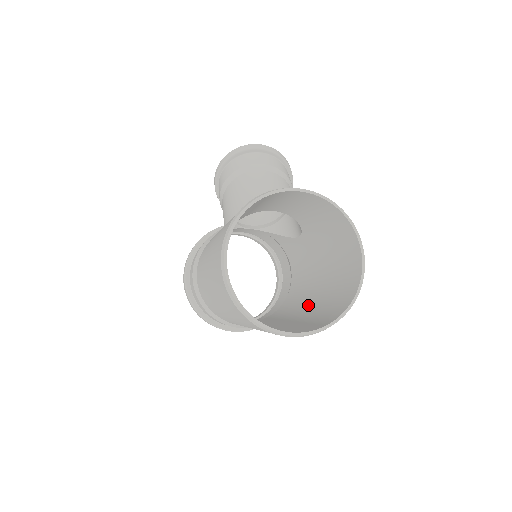
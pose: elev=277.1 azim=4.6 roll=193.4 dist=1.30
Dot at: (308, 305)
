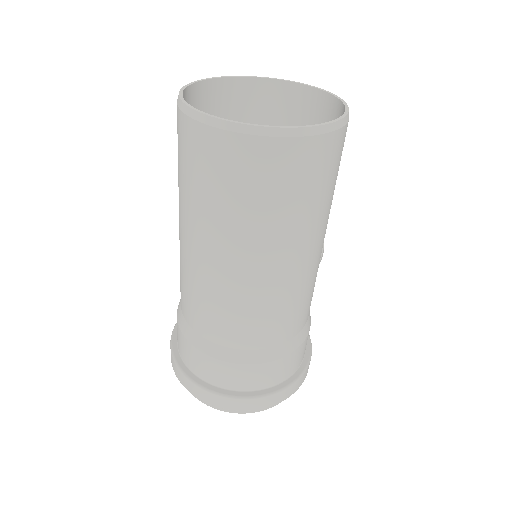
Dot at: (297, 249)
